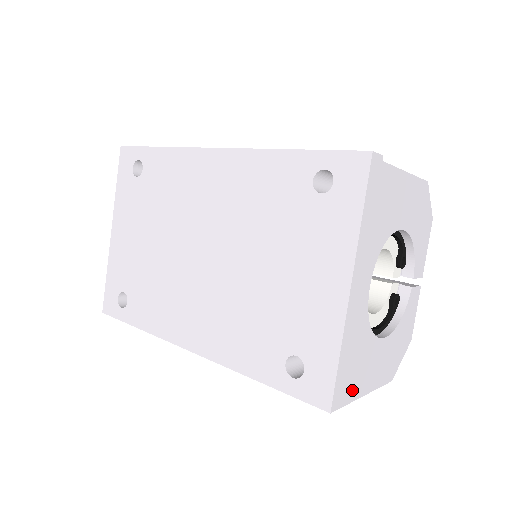
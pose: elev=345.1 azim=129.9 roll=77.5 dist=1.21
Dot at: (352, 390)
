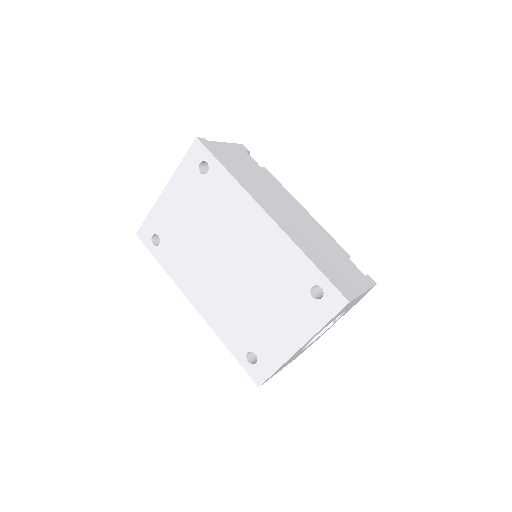
Dot at: occluded
